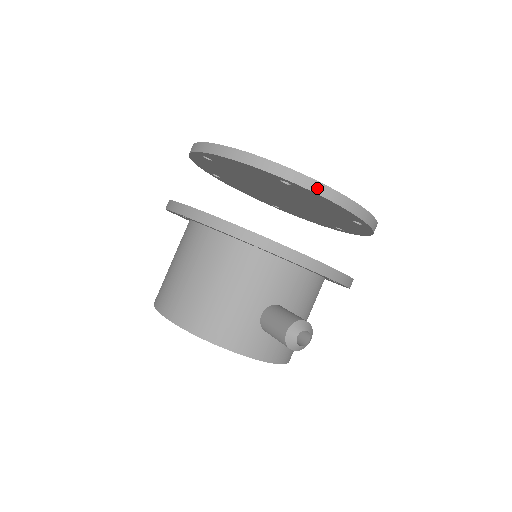
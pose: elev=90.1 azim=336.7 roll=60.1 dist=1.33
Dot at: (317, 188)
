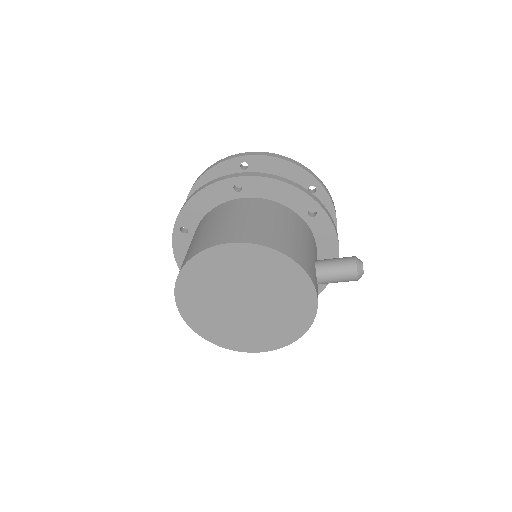
Dot at: (331, 198)
